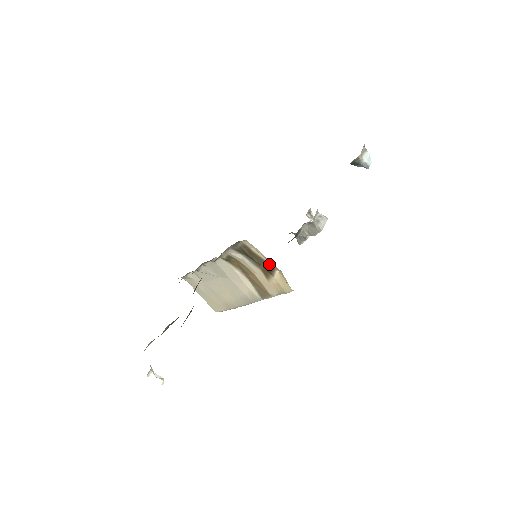
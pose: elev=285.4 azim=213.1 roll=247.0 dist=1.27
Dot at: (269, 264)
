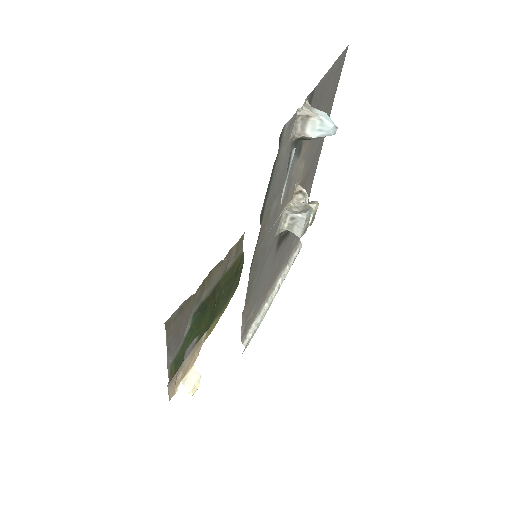
Dot at: occluded
